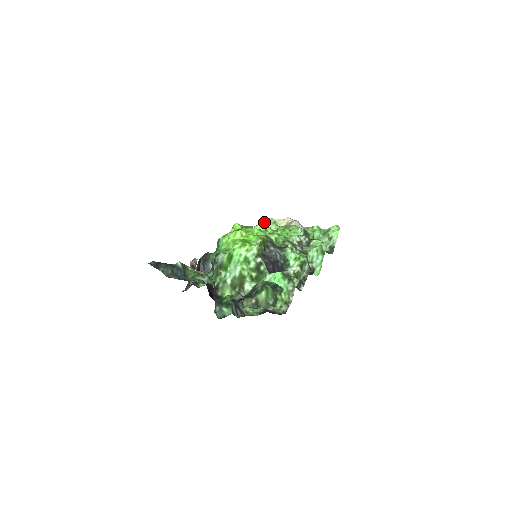
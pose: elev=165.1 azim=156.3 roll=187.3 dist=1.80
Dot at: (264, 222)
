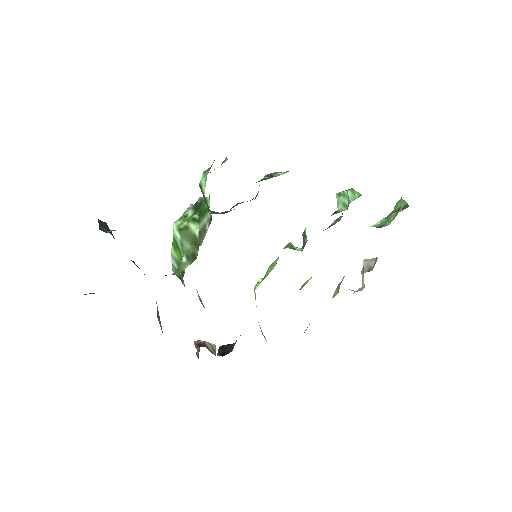
Dot at: occluded
